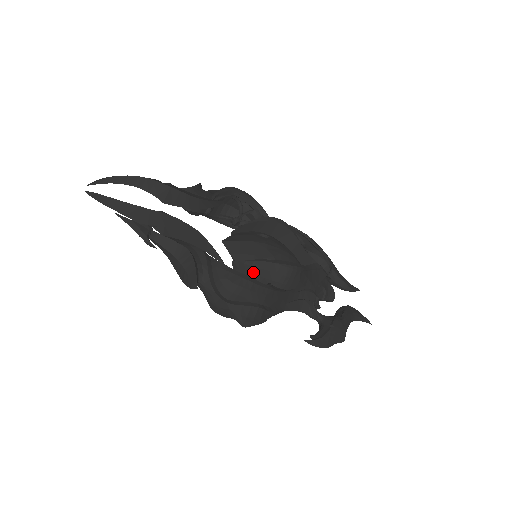
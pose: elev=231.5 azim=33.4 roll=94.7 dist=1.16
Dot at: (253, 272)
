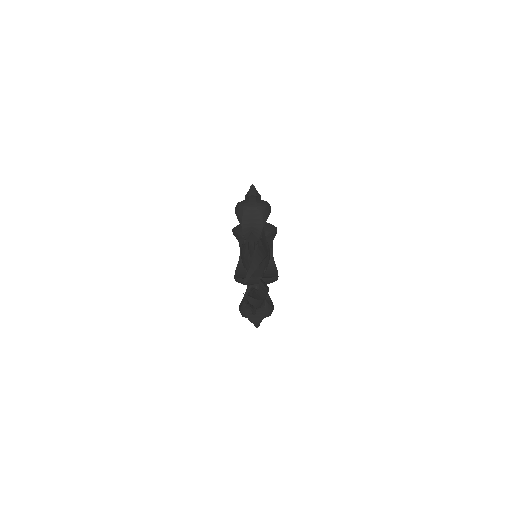
Dot at: occluded
